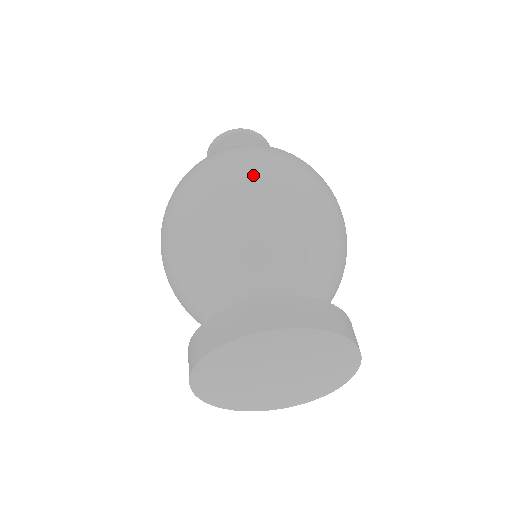
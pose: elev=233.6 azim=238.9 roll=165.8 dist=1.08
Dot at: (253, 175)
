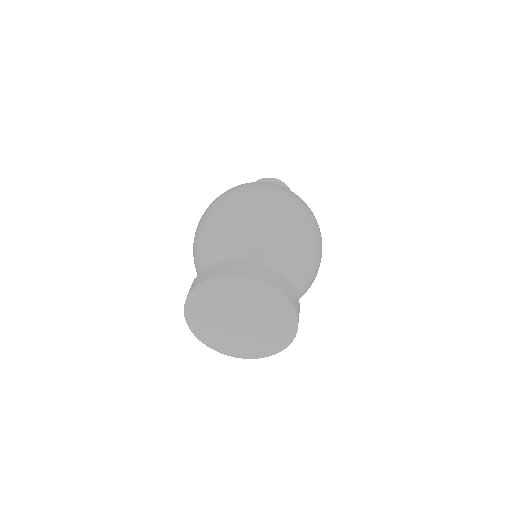
Dot at: (307, 218)
